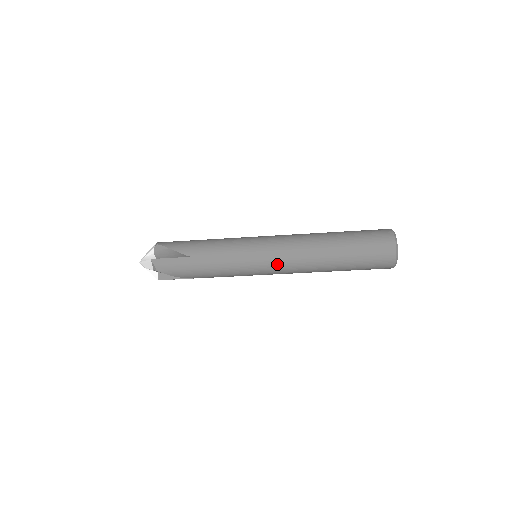
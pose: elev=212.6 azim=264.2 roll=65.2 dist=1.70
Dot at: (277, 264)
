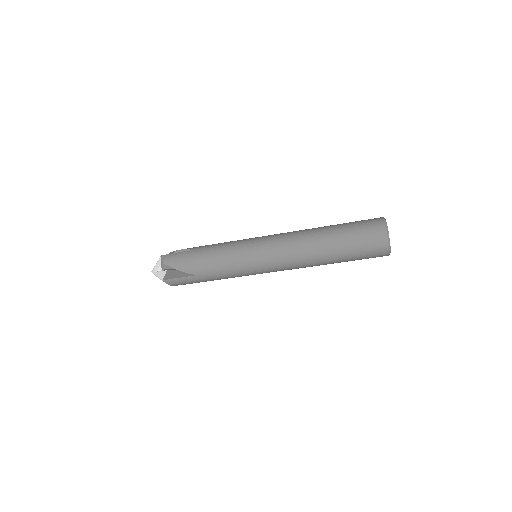
Dot at: (277, 270)
